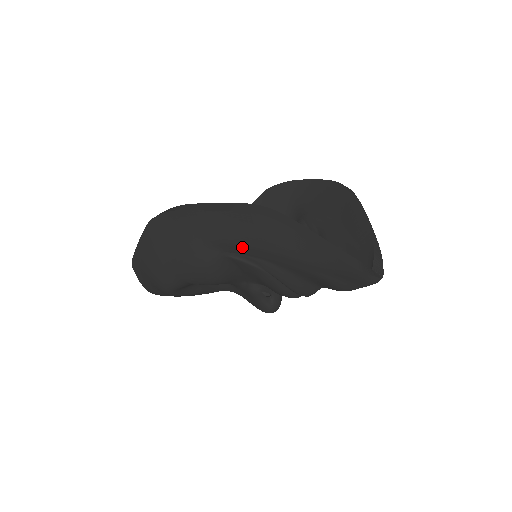
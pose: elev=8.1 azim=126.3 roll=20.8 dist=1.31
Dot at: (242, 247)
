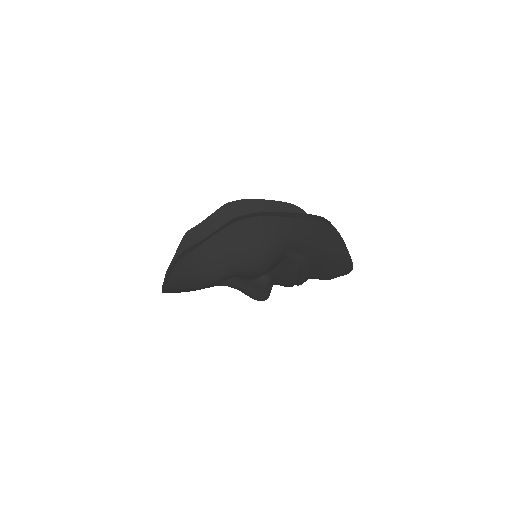
Dot at: (302, 246)
